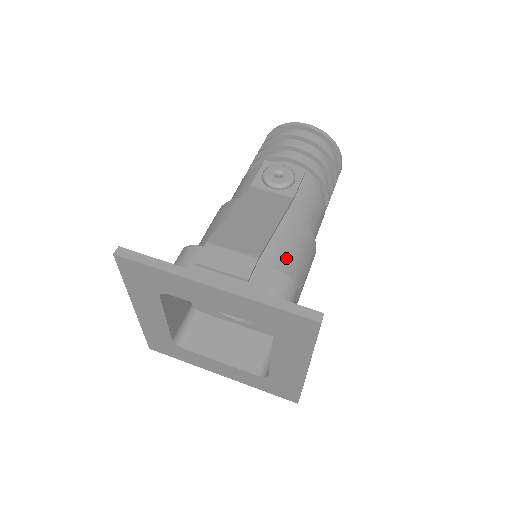
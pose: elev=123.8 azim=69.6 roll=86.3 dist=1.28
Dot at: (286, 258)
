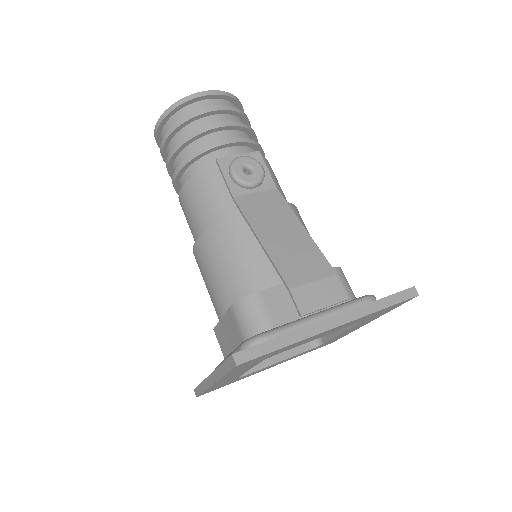
Dot at: occluded
